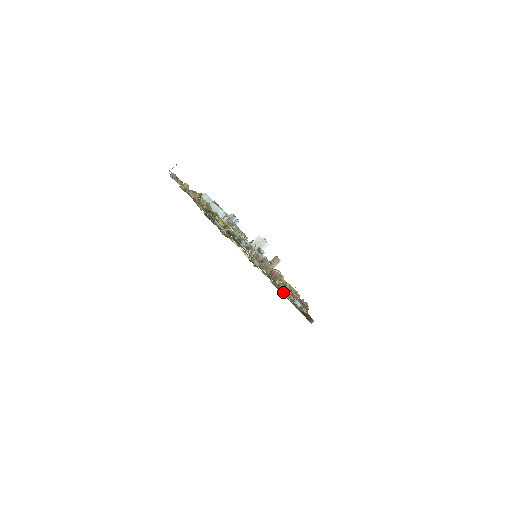
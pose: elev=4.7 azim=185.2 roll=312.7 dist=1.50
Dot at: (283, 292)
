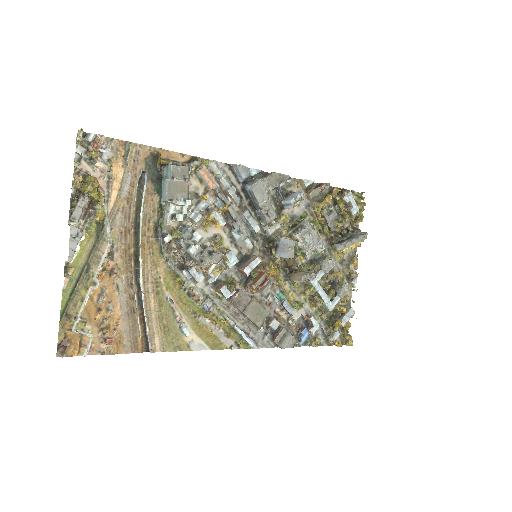
Dot at: (64, 313)
